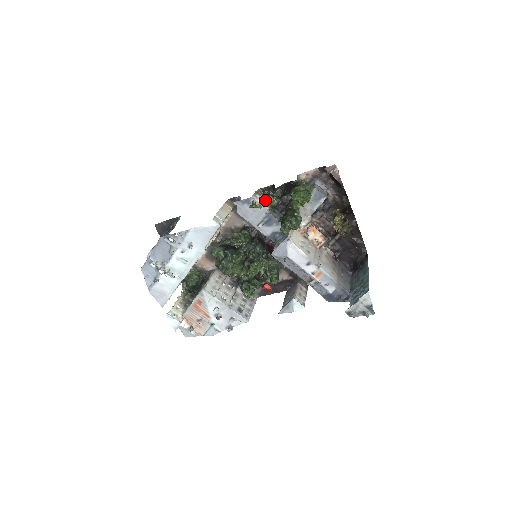
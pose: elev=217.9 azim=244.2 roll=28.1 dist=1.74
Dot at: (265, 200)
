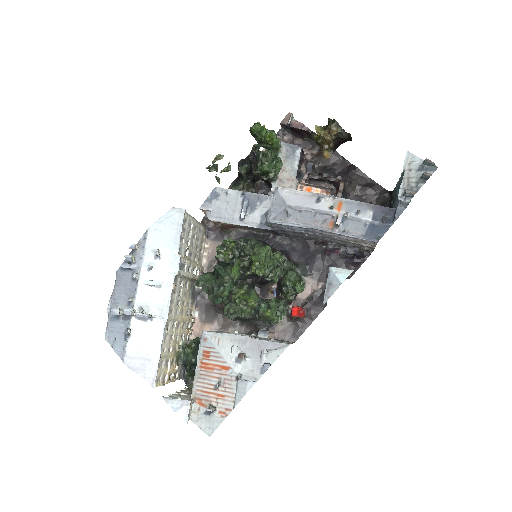
Dot at: occluded
